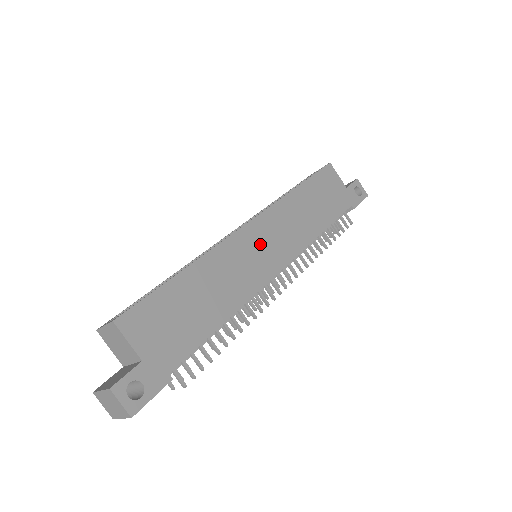
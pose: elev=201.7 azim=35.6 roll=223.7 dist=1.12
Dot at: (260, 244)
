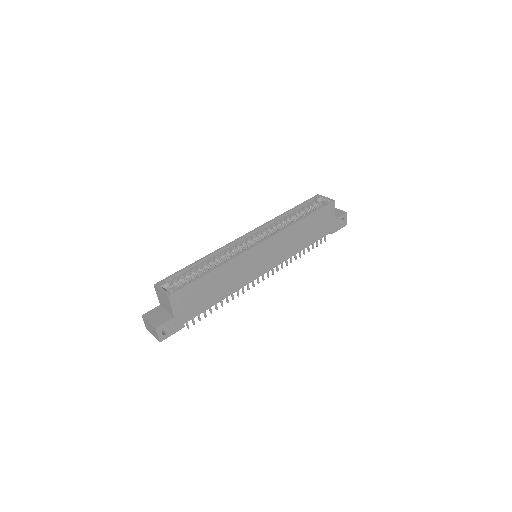
Dot at: (262, 257)
